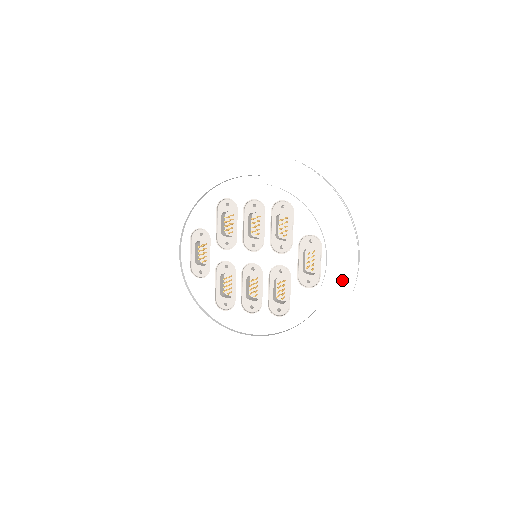
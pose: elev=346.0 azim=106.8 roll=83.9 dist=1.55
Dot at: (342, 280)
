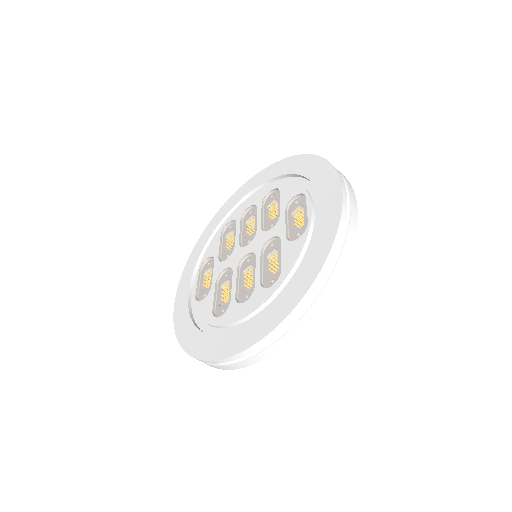
Dot at: (329, 208)
